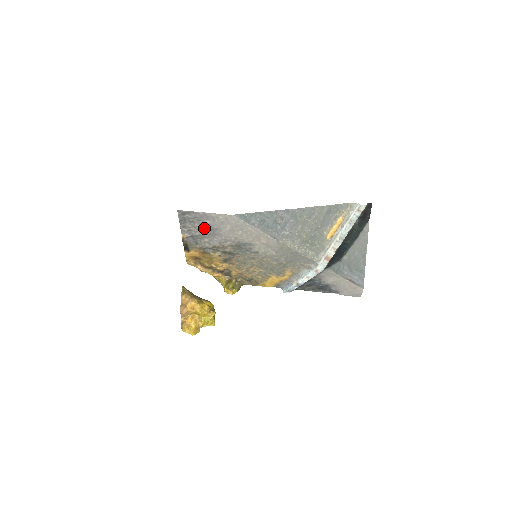
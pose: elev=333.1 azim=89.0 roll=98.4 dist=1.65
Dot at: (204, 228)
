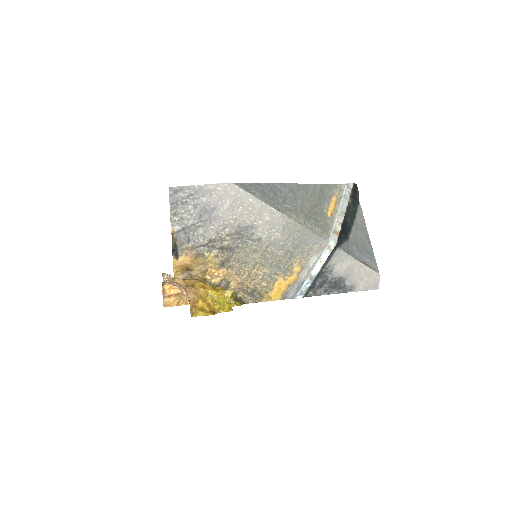
Dot at: (199, 211)
